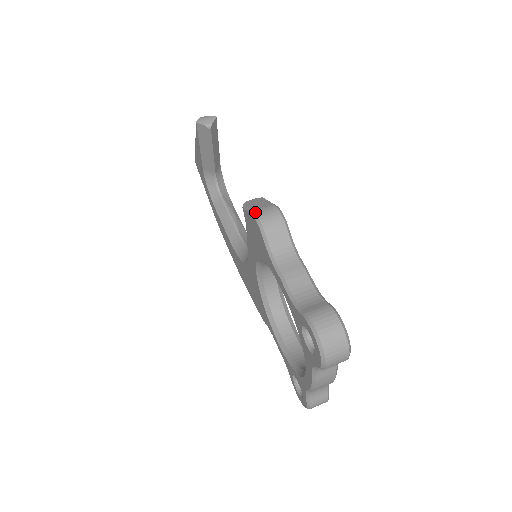
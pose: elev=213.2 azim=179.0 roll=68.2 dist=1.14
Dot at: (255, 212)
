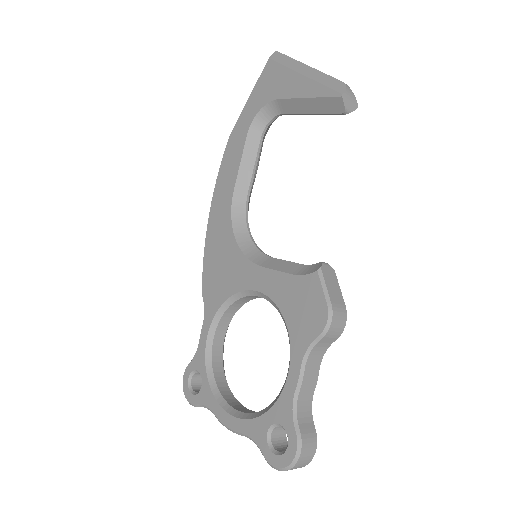
Dot at: (333, 309)
